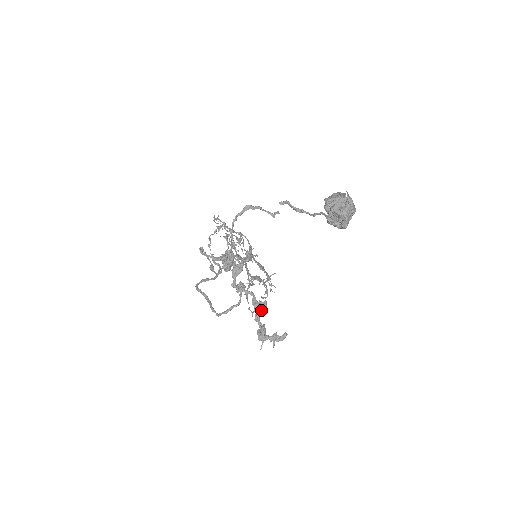
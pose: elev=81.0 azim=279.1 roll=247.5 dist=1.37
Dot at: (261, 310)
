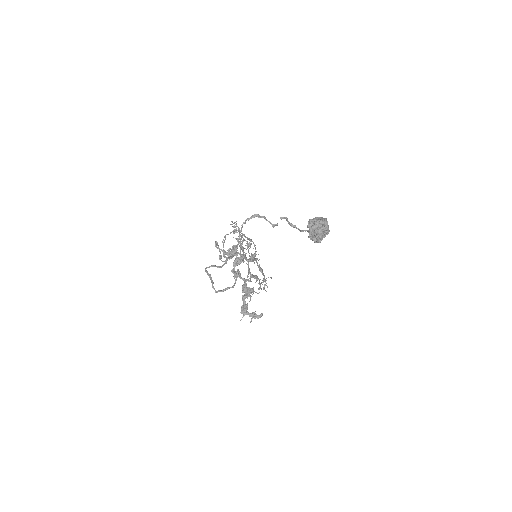
Dot at: (248, 293)
